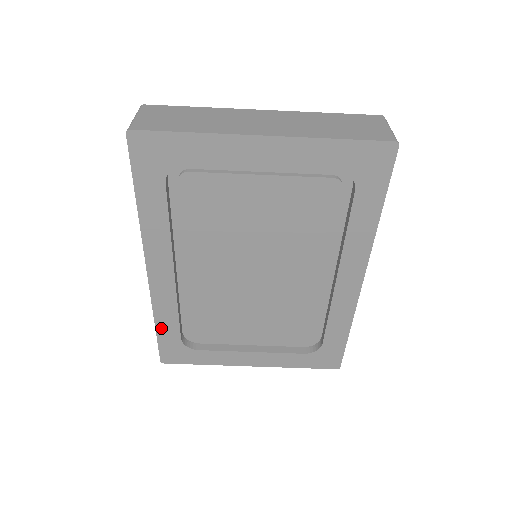
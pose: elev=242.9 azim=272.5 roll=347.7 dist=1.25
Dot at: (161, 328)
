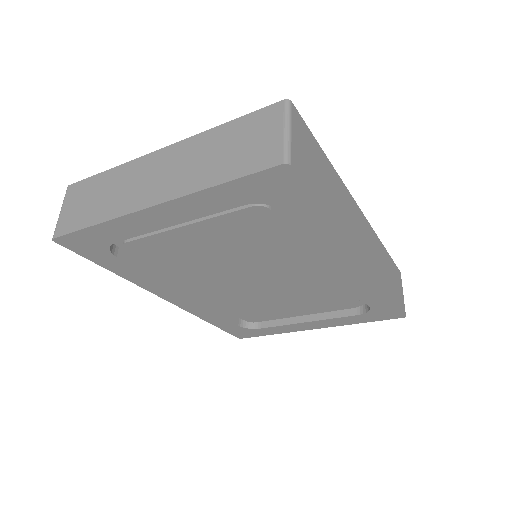
Dot at: (216, 324)
